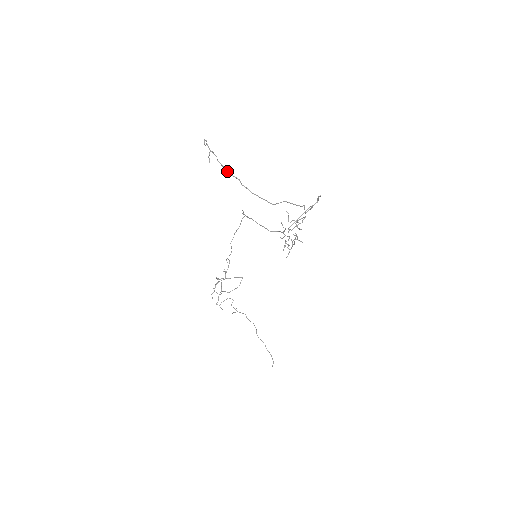
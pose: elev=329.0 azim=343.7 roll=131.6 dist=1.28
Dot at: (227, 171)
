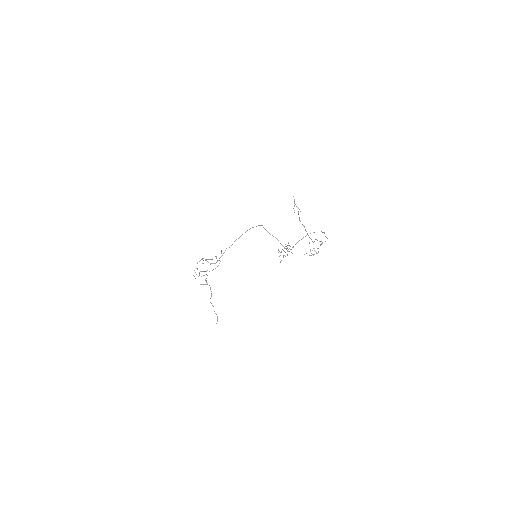
Dot at: (299, 219)
